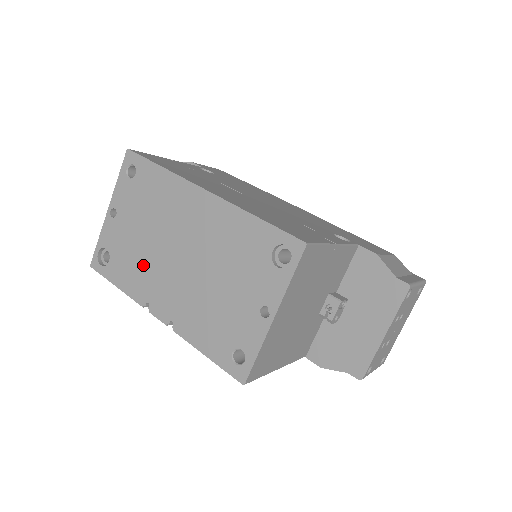
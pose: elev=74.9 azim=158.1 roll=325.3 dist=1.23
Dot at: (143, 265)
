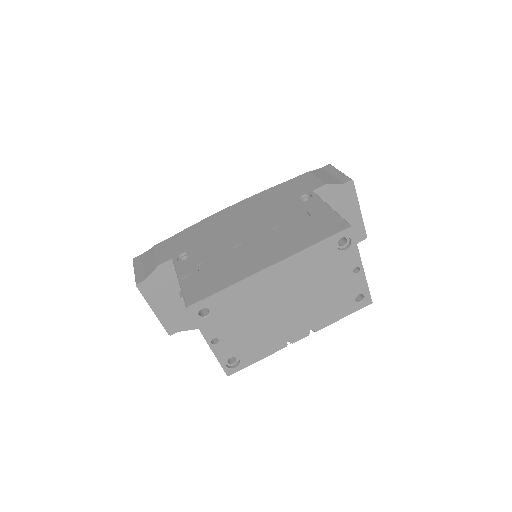
Dot at: (266, 334)
